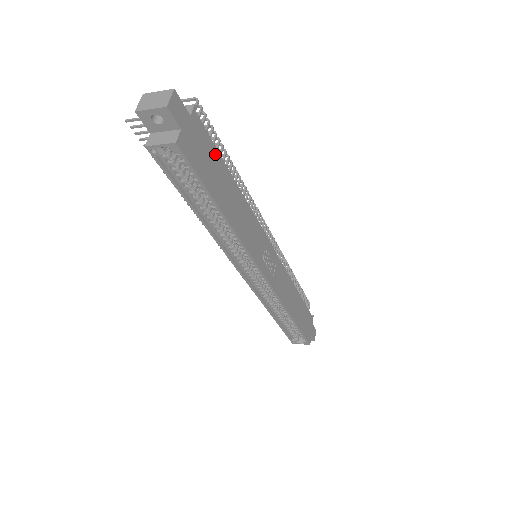
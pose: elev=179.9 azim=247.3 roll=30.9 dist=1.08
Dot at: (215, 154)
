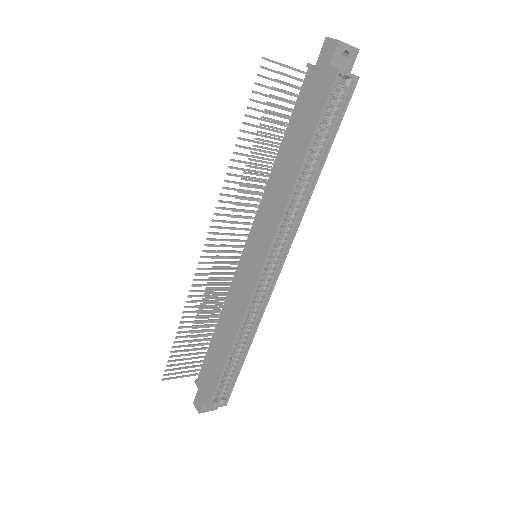
Dot at: occluded
